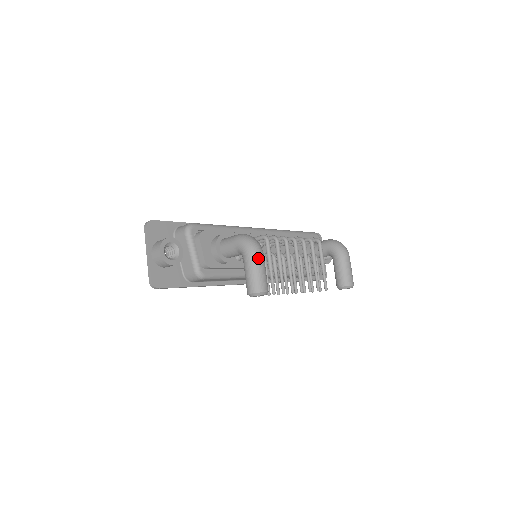
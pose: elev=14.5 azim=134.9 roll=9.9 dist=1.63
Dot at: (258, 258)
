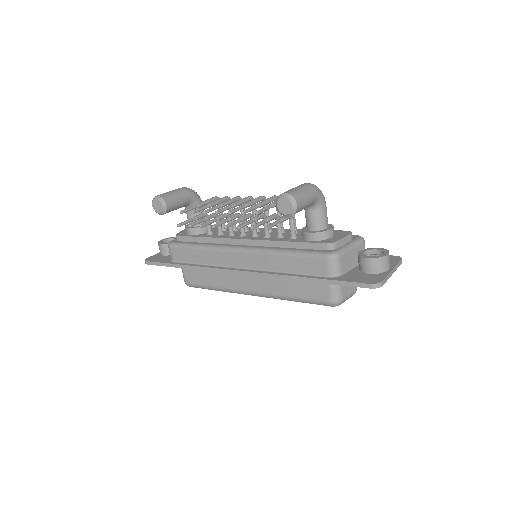
Dot at: occluded
